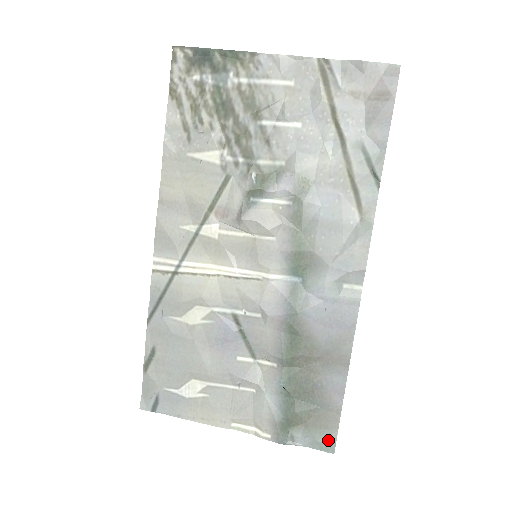
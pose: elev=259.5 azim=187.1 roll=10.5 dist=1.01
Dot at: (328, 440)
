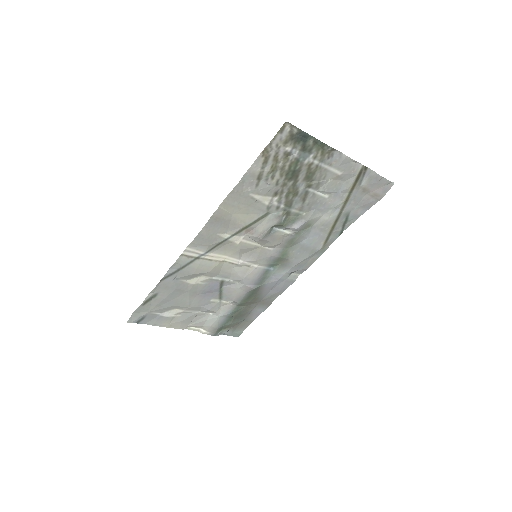
Dot at: (239, 333)
